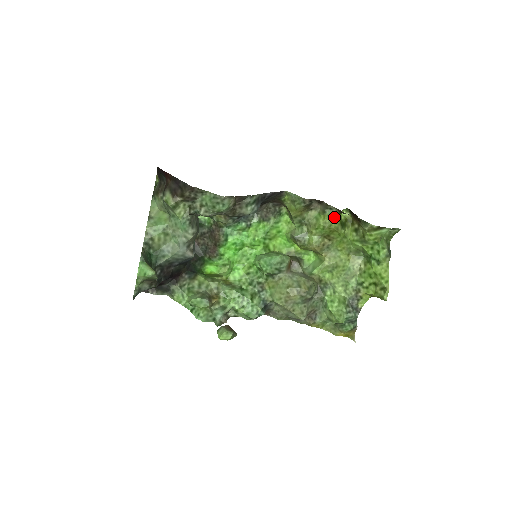
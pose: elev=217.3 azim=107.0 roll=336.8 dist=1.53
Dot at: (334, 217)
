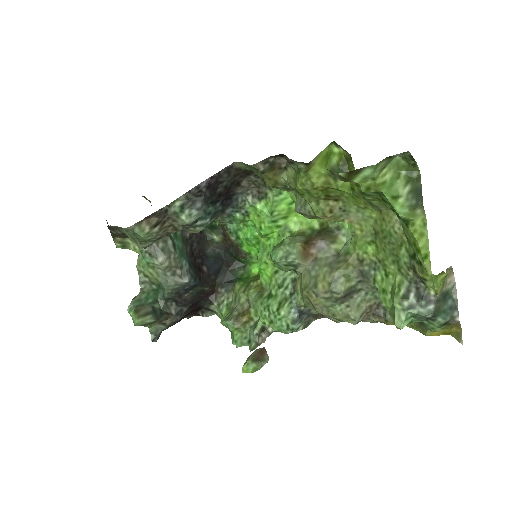
Dot at: (308, 171)
